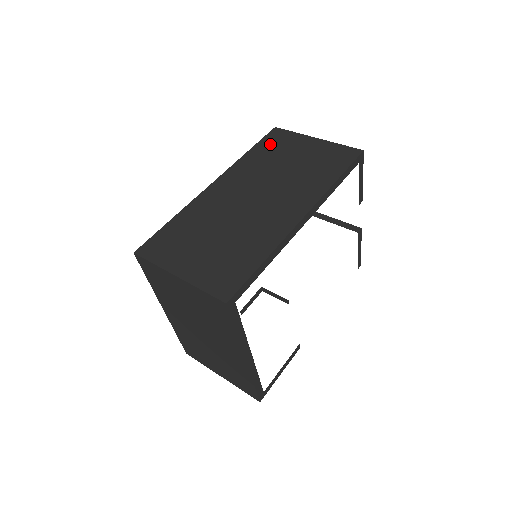
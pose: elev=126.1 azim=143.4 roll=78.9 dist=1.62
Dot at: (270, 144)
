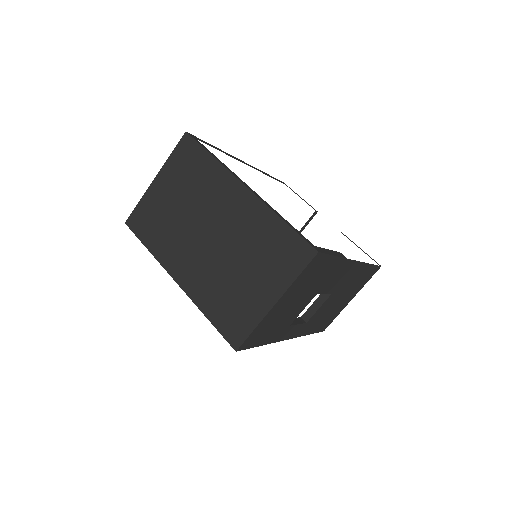
Dot at: occluded
